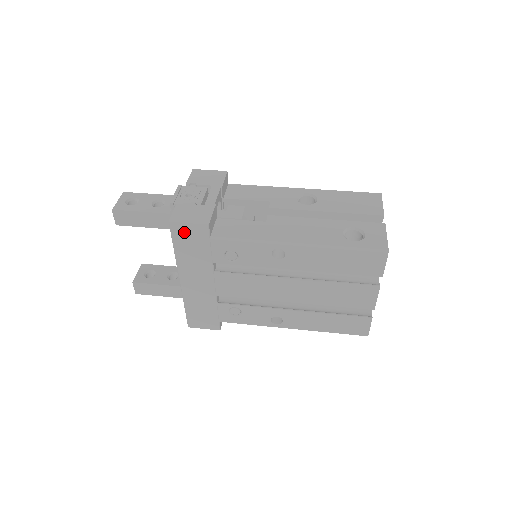
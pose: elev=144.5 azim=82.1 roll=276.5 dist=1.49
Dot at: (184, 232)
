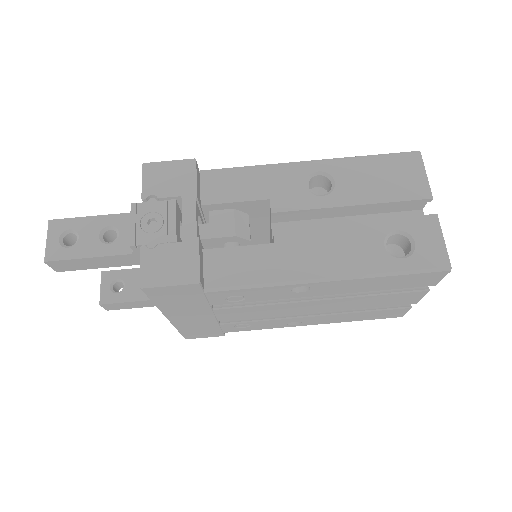
Dot at: (165, 292)
